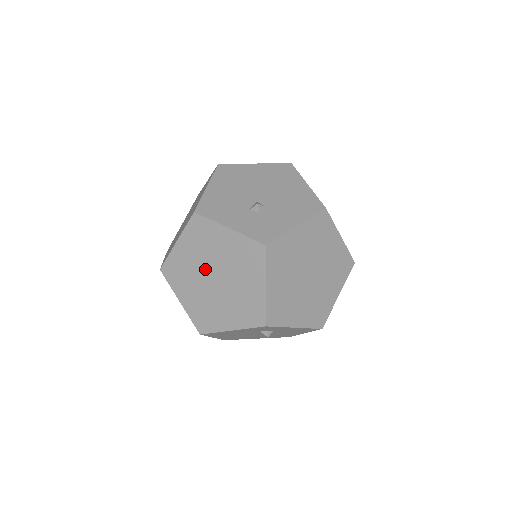
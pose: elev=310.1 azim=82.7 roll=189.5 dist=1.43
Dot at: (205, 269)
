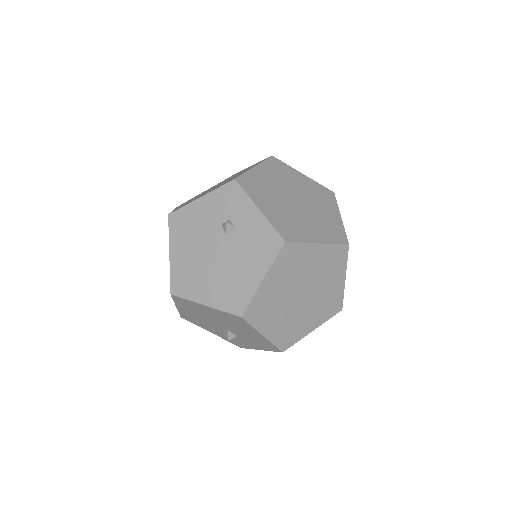
Dot at: occluded
